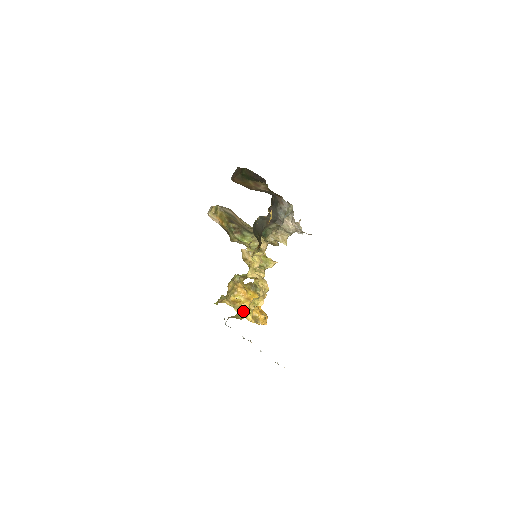
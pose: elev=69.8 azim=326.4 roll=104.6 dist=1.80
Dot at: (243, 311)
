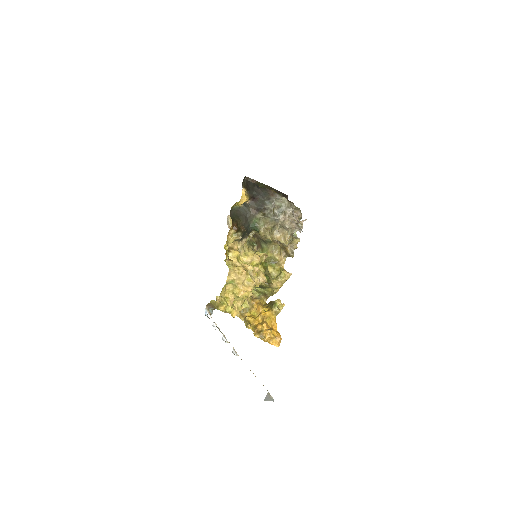
Dot at: (218, 297)
